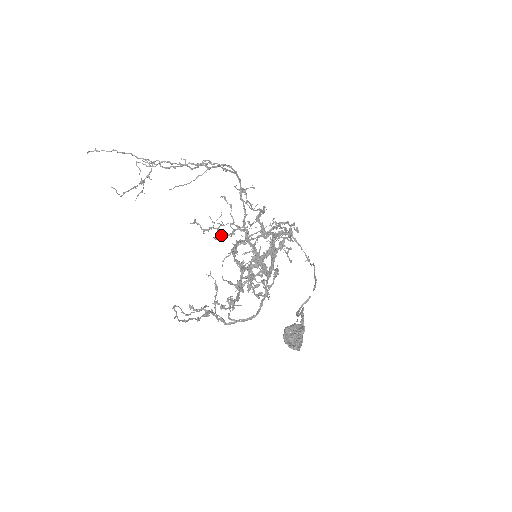
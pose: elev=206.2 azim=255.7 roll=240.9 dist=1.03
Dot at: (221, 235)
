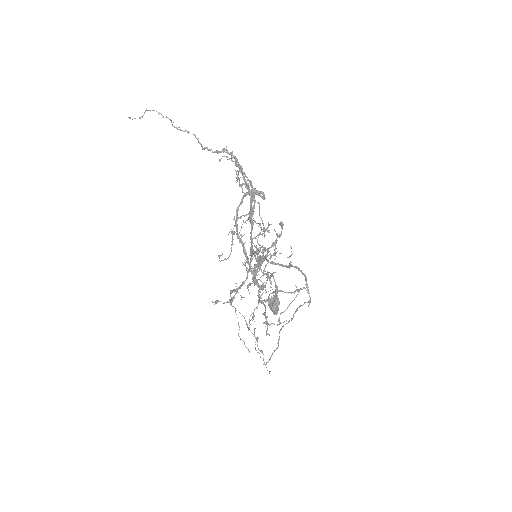
Dot at: occluded
